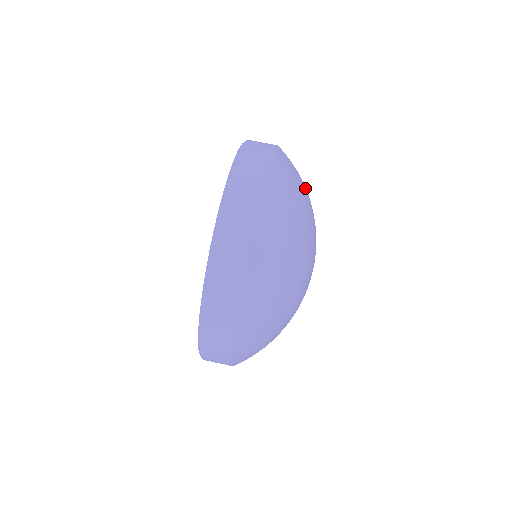
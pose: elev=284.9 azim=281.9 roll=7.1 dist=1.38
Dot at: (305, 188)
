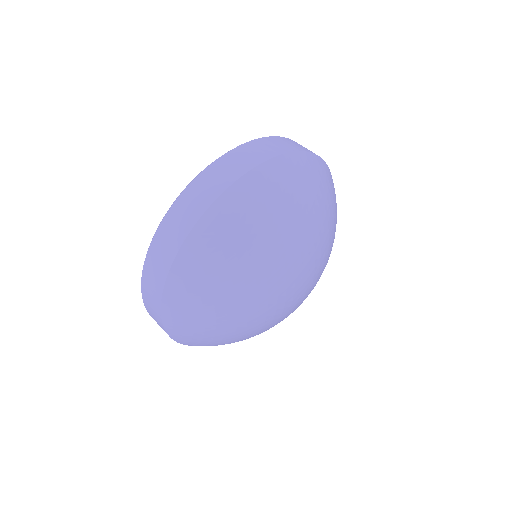
Dot at: (331, 210)
